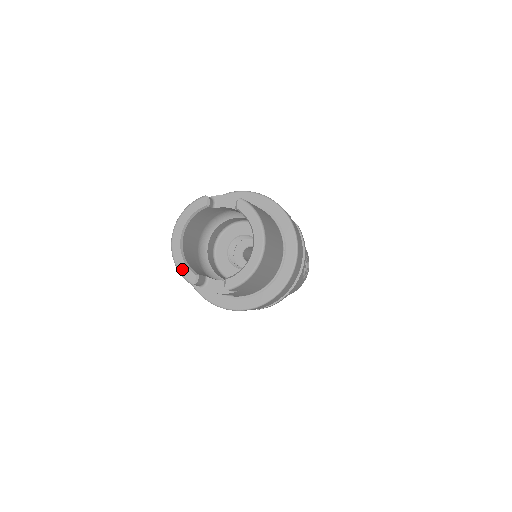
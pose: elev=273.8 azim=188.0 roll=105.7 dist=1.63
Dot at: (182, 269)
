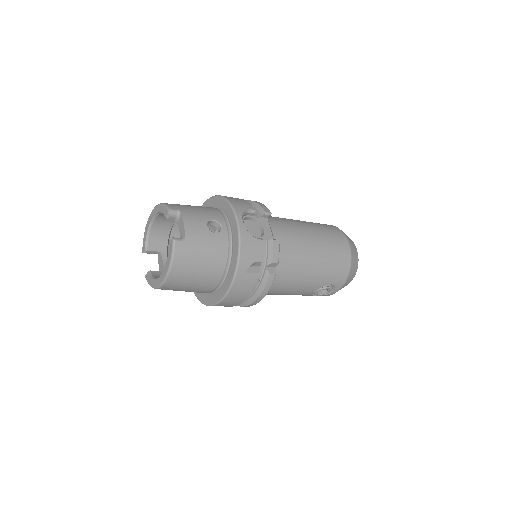
Dot at: (144, 236)
